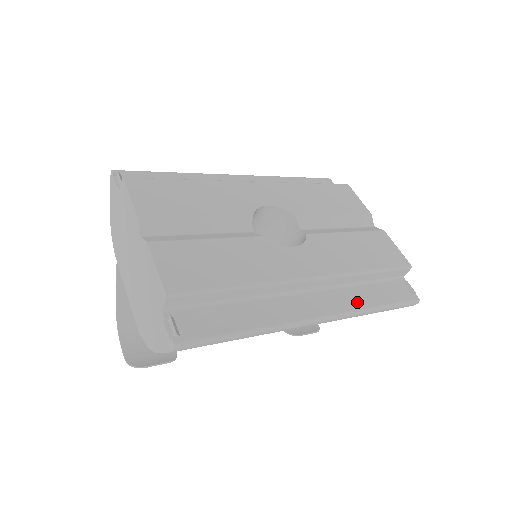
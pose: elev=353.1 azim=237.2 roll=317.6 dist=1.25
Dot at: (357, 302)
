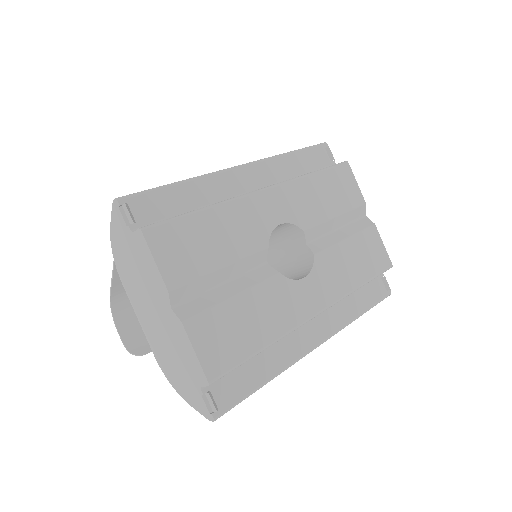
Dot at: (347, 315)
